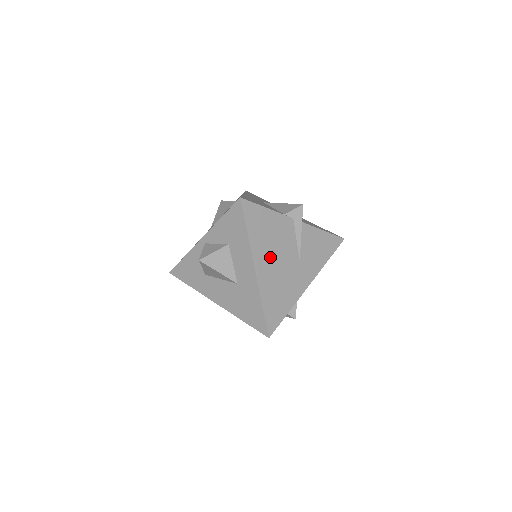
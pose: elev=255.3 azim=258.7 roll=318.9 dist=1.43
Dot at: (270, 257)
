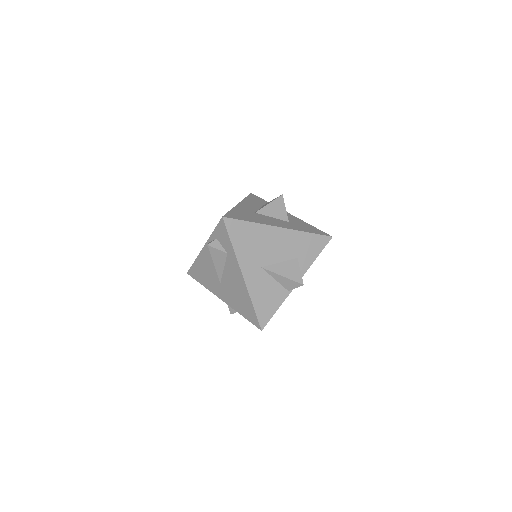
Dot at: occluded
